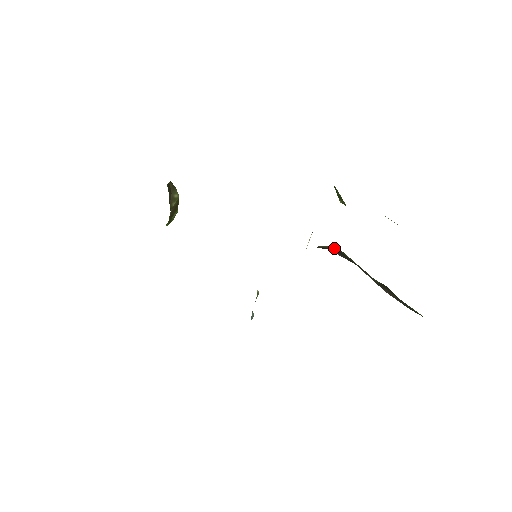
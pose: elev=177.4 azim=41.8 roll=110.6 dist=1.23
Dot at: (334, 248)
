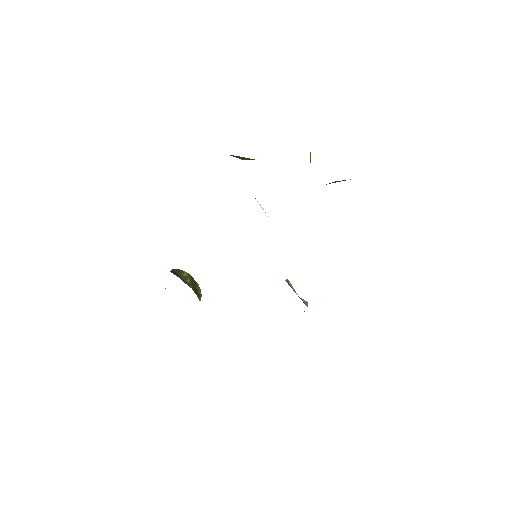
Dot at: occluded
